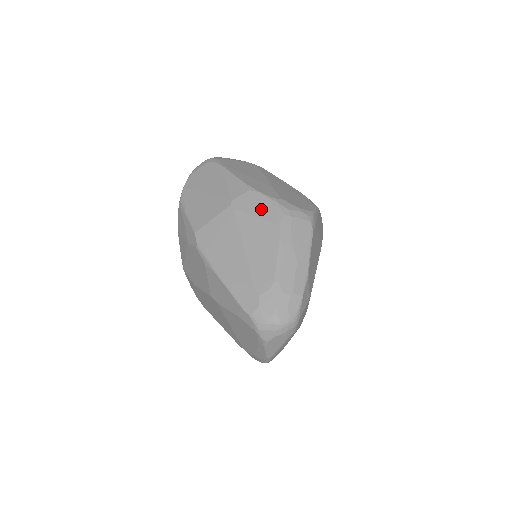
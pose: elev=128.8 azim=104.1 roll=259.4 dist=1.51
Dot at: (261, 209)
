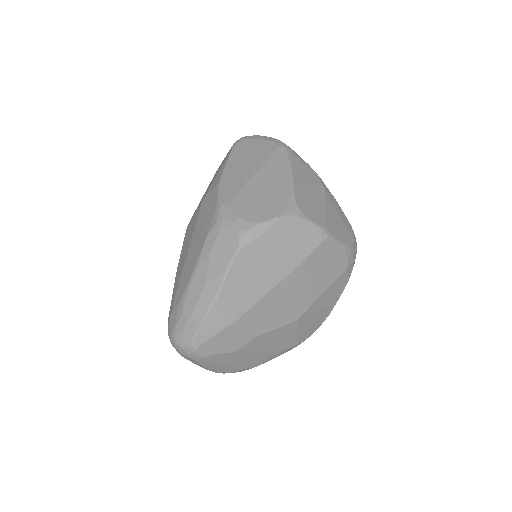
Dot at: (209, 213)
